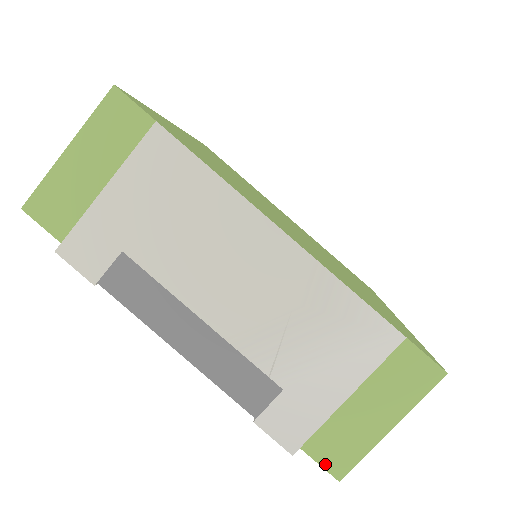
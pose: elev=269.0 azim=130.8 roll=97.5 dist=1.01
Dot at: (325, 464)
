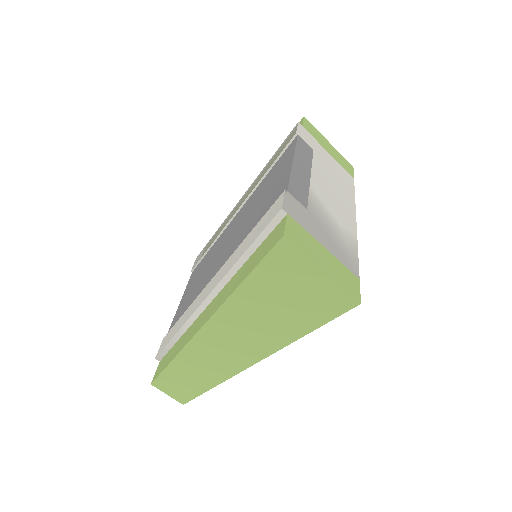
Dot at: (288, 228)
